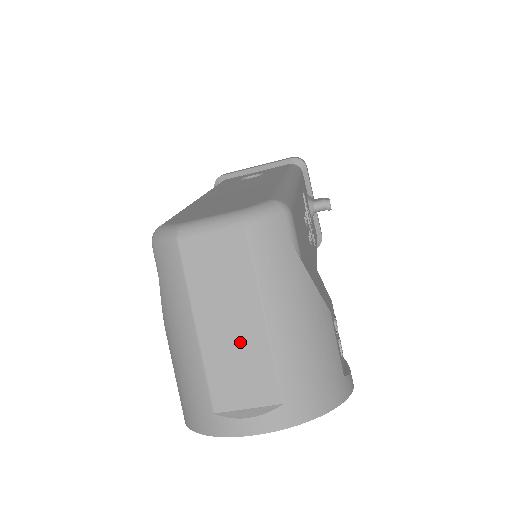
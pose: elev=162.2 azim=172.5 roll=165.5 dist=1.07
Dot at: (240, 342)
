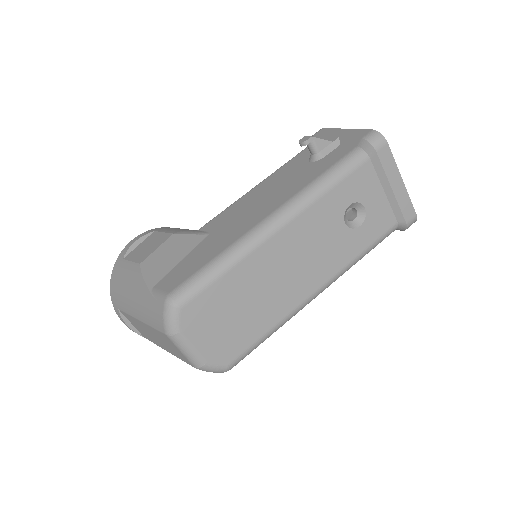
Dot at: (150, 336)
